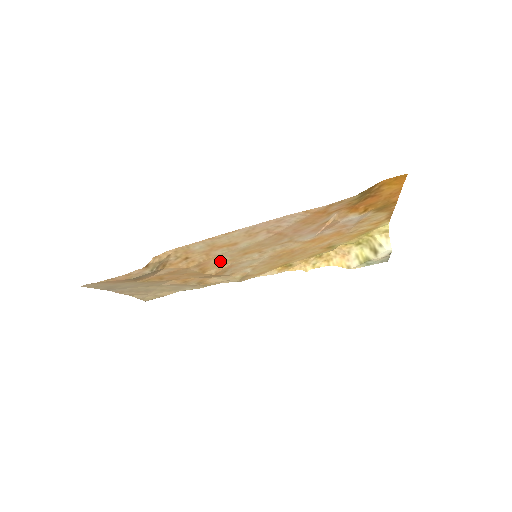
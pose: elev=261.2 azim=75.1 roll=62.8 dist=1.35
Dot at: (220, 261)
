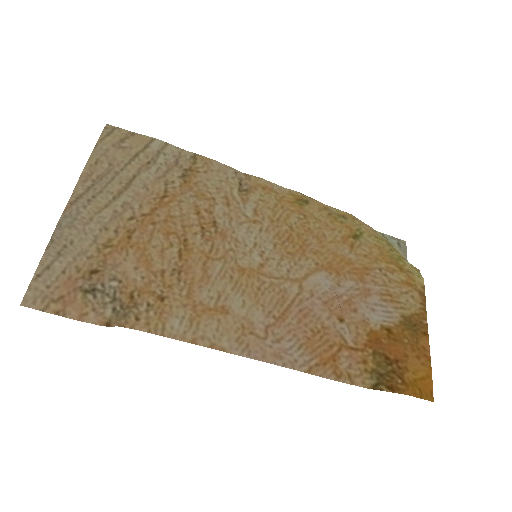
Dot at: (208, 263)
